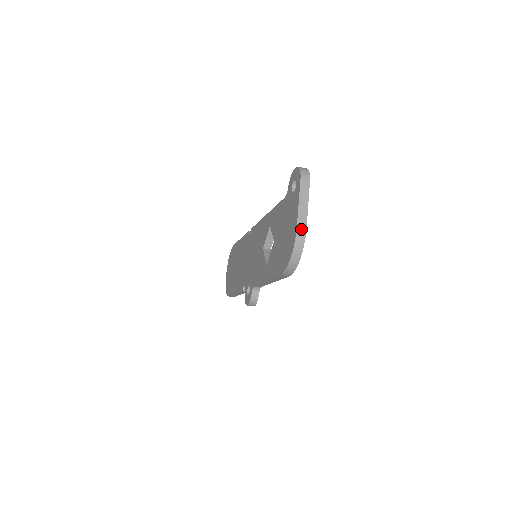
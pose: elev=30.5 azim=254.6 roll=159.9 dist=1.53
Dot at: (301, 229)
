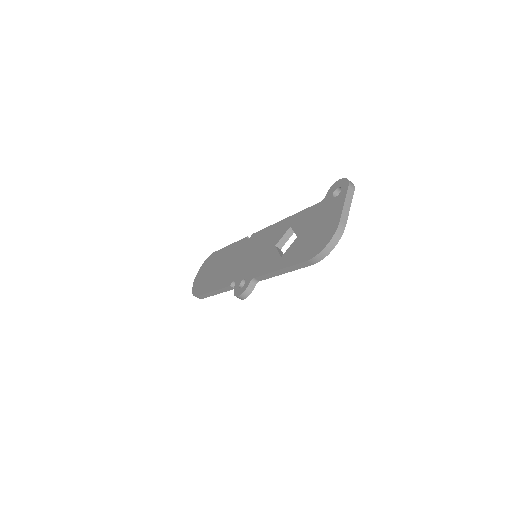
Dot at: (342, 224)
